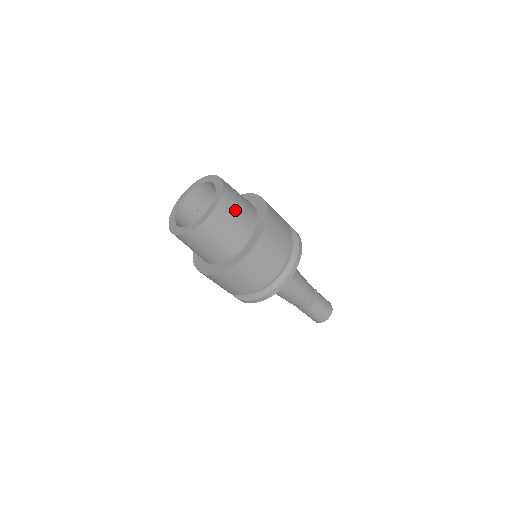
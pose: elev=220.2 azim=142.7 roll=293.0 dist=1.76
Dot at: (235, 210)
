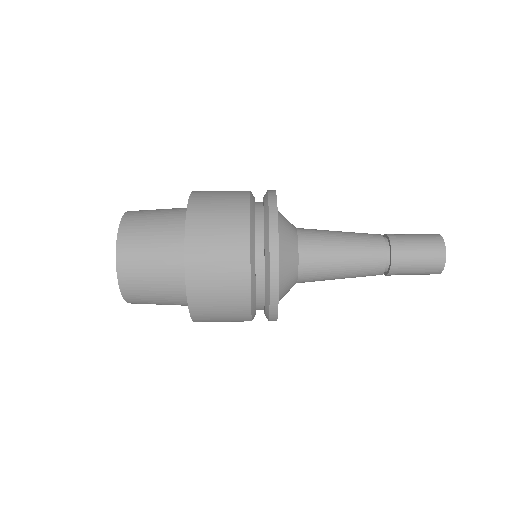
Dot at: occluded
